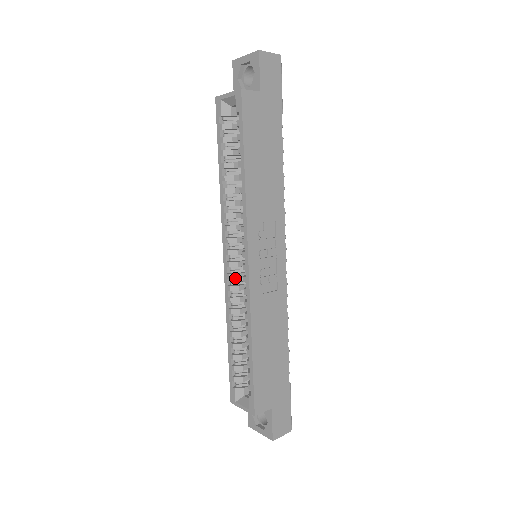
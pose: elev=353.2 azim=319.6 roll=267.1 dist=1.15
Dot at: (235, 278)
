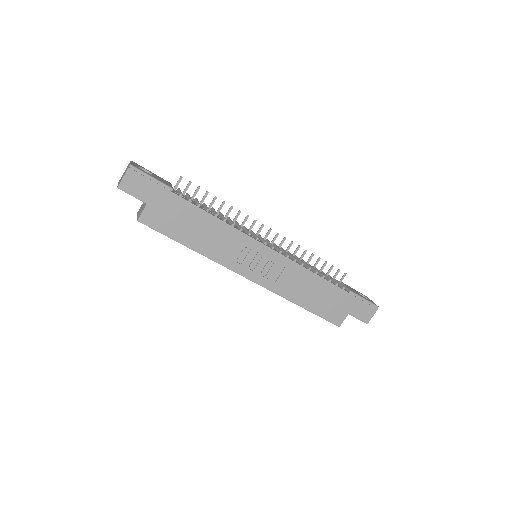
Dot at: occluded
